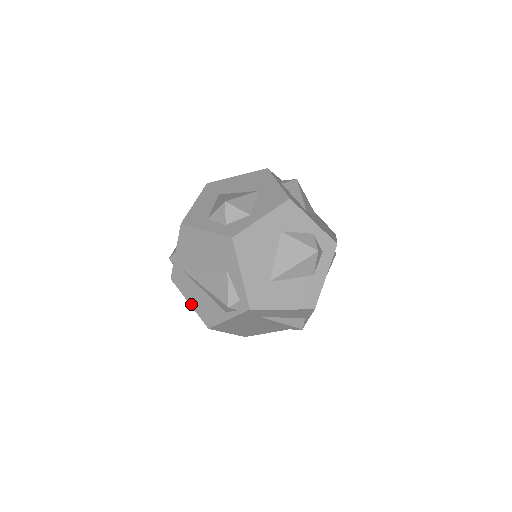
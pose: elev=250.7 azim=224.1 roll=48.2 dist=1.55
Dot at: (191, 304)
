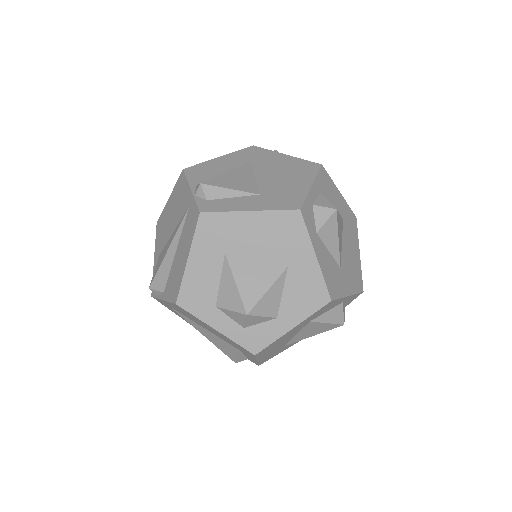
Dot at: occluded
